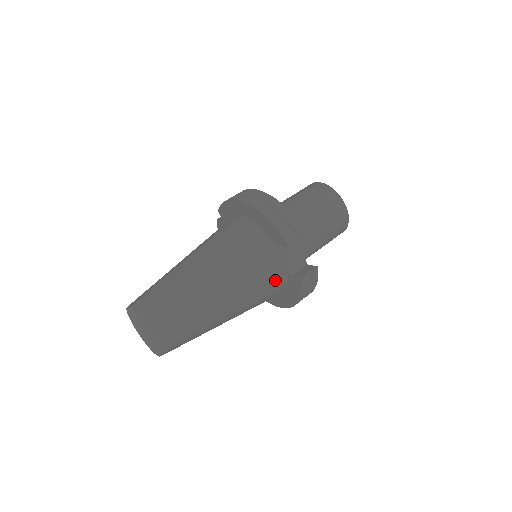
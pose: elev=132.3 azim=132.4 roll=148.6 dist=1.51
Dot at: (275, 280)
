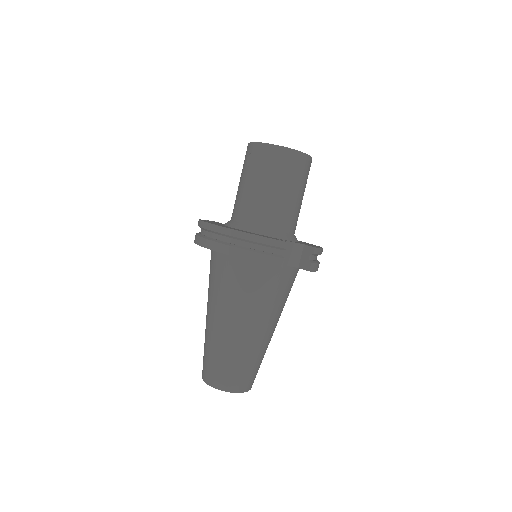
Dot at: (288, 281)
